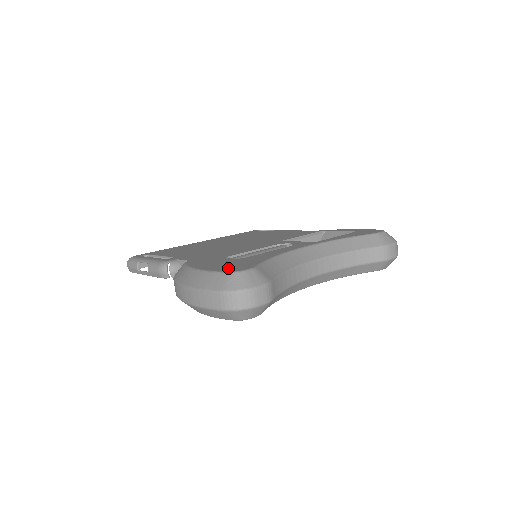
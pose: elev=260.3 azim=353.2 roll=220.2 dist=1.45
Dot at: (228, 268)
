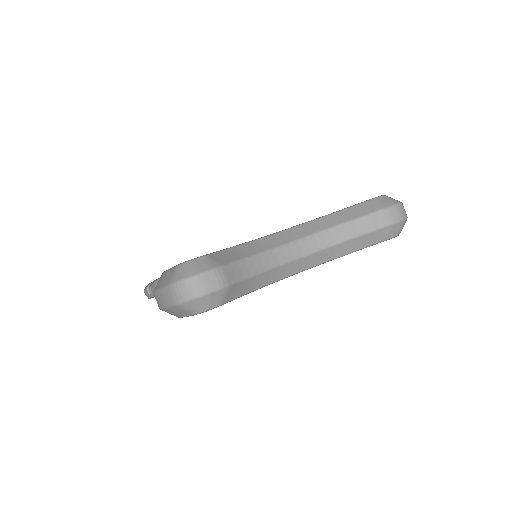
Dot at: occluded
